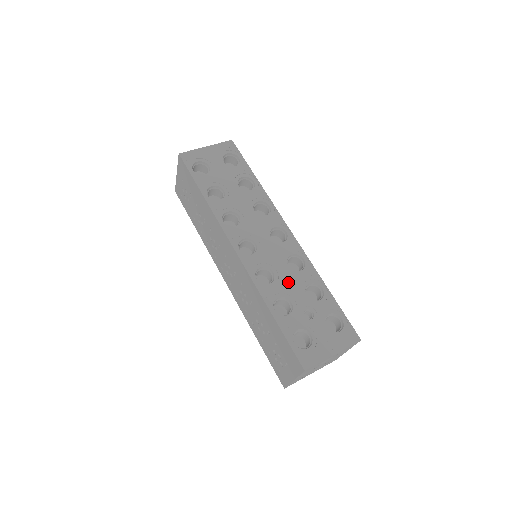
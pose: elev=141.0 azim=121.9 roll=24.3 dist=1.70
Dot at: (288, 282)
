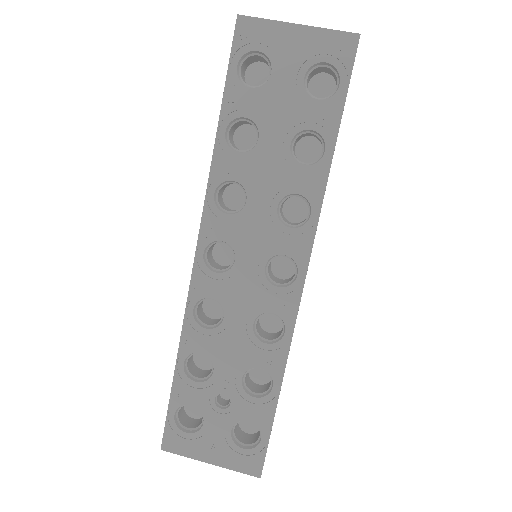
Dot at: (232, 345)
